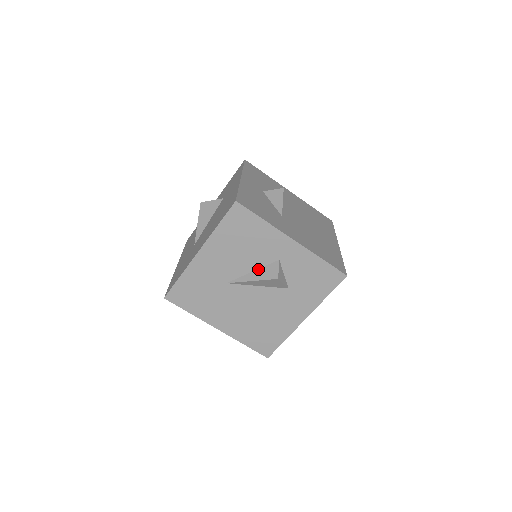
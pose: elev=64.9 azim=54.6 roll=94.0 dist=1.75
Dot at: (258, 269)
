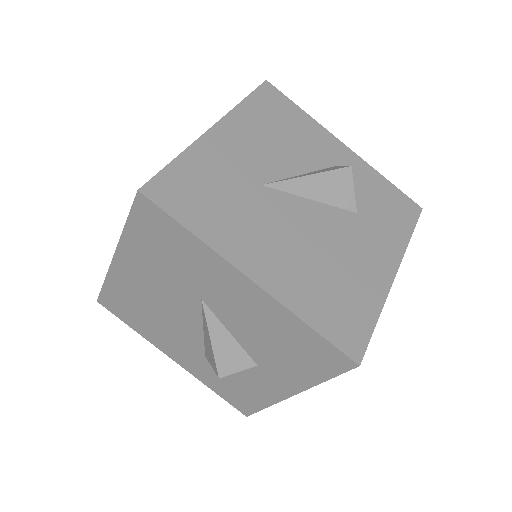
Dot at: (308, 172)
